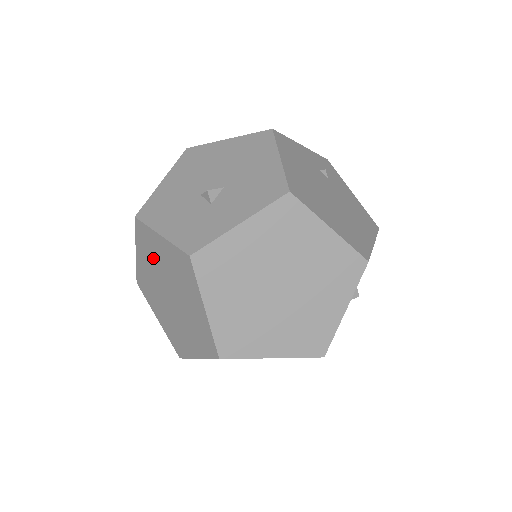
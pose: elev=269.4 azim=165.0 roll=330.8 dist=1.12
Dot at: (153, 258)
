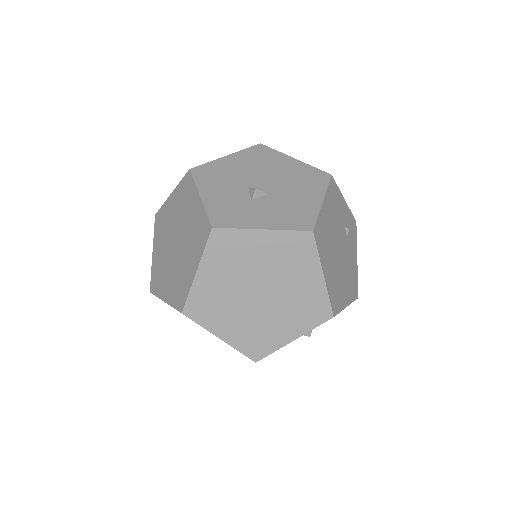
Dot at: (182, 208)
